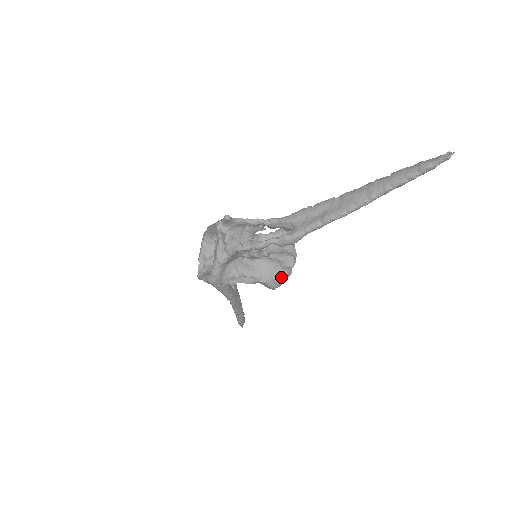
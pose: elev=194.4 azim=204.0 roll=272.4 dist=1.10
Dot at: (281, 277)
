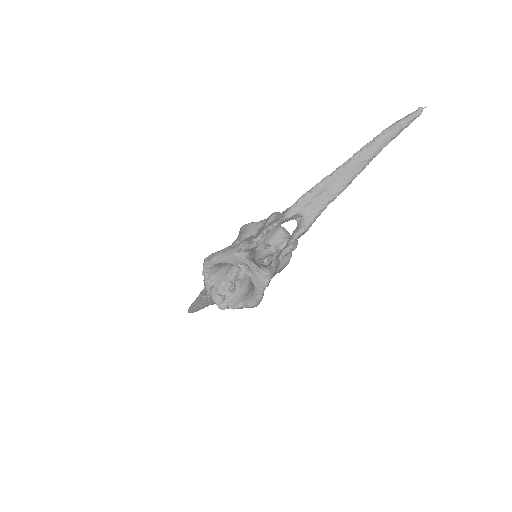
Dot at: (289, 260)
